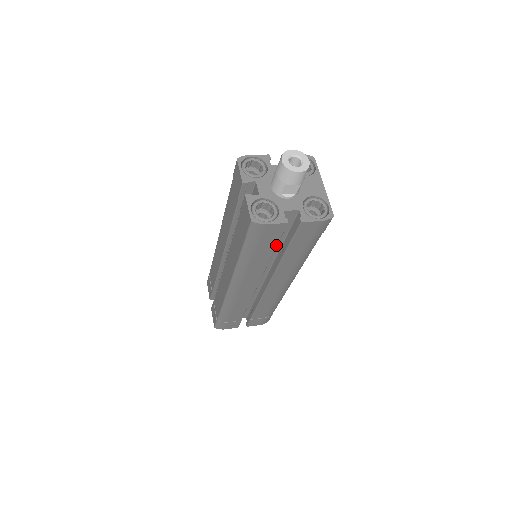
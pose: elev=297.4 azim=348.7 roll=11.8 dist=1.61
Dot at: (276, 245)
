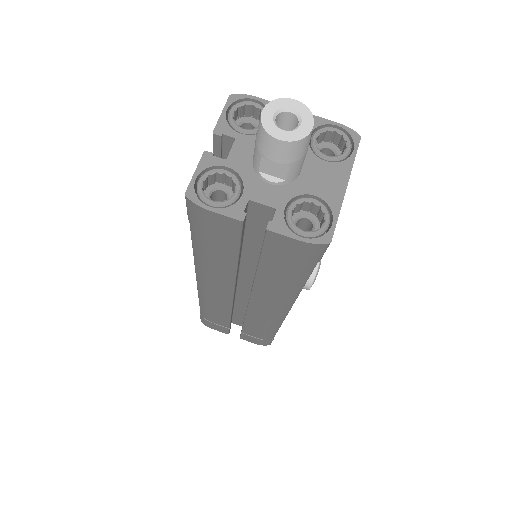
Dot at: (238, 250)
